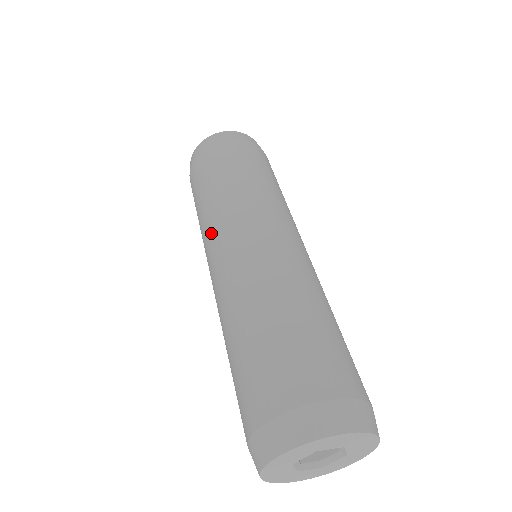
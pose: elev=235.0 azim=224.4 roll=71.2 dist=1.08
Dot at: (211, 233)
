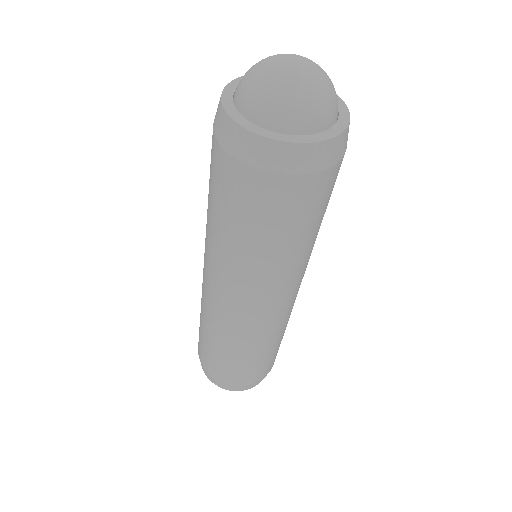
Dot at: (252, 286)
